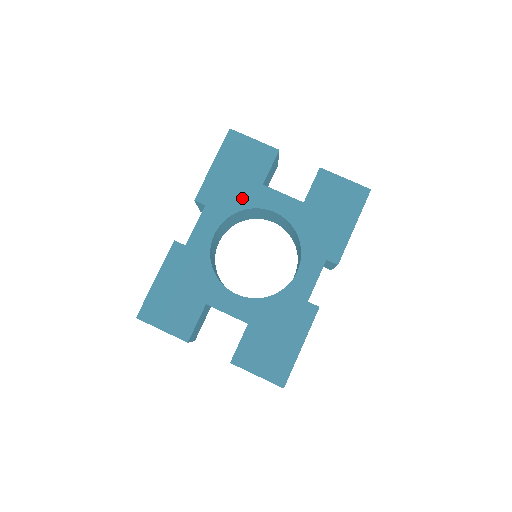
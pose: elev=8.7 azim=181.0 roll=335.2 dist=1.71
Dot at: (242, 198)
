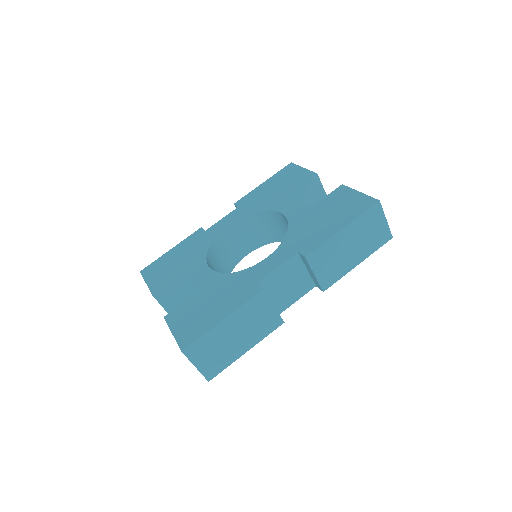
Dot at: (266, 203)
